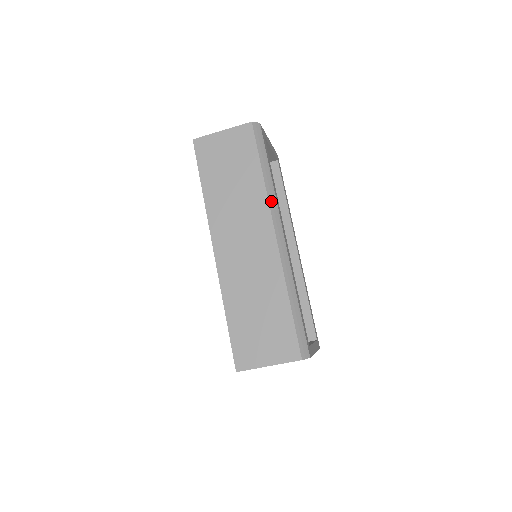
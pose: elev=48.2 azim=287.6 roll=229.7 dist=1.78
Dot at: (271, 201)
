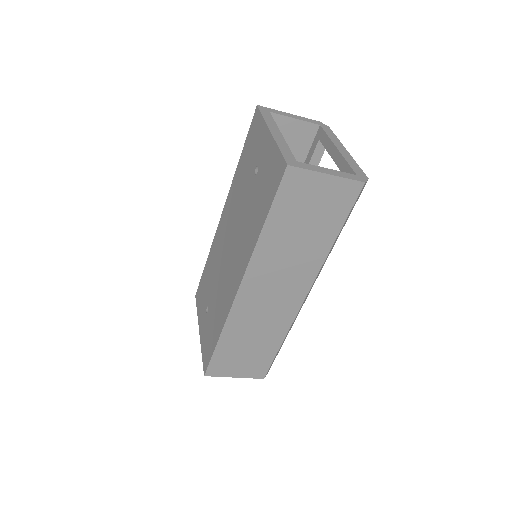
Dot at: occluded
